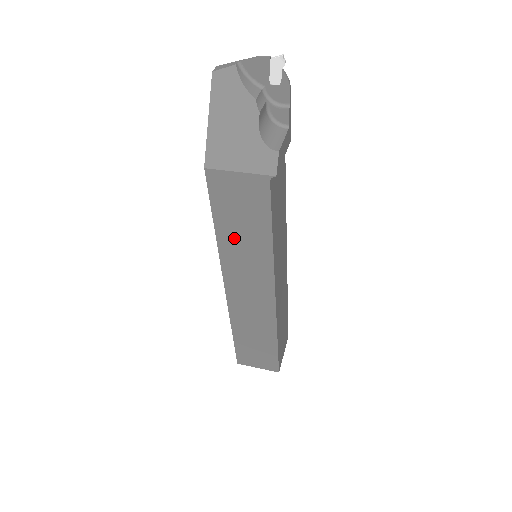
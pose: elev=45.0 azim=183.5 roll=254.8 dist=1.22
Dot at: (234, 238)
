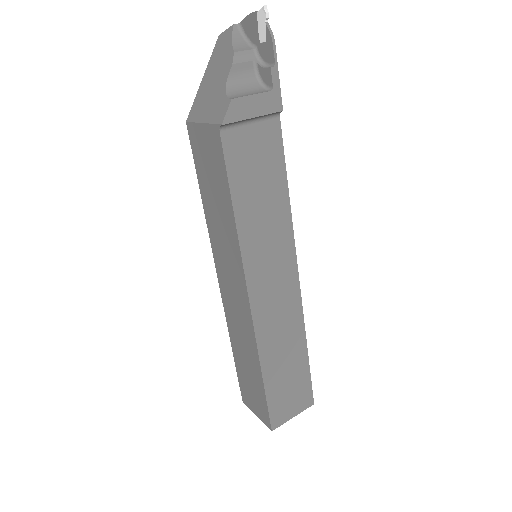
Dot at: (213, 211)
